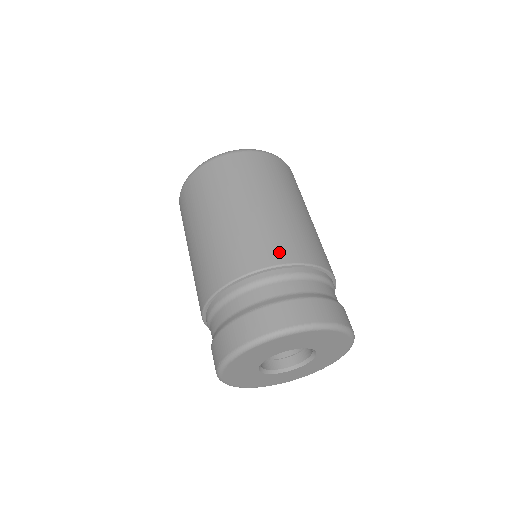
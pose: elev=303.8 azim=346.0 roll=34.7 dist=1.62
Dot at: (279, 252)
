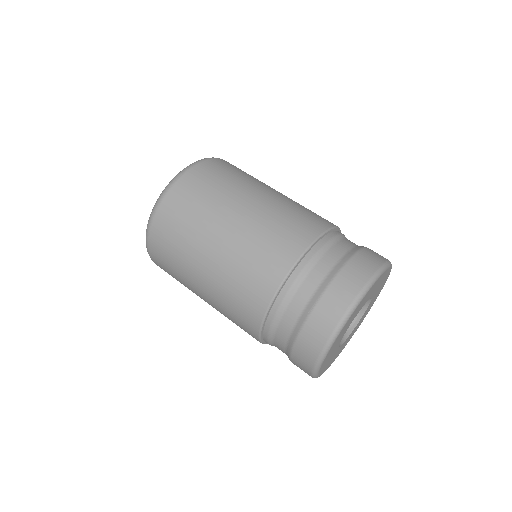
Dot at: (290, 245)
